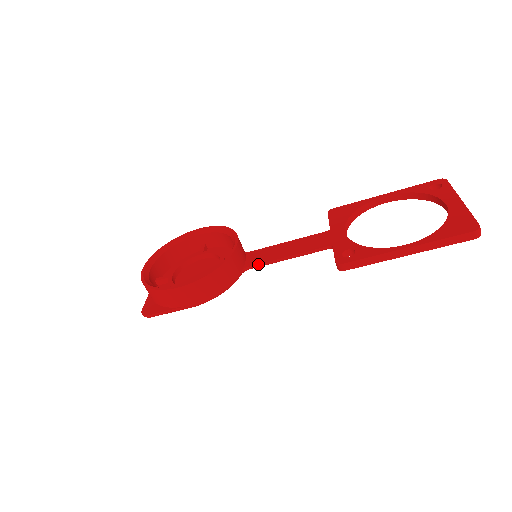
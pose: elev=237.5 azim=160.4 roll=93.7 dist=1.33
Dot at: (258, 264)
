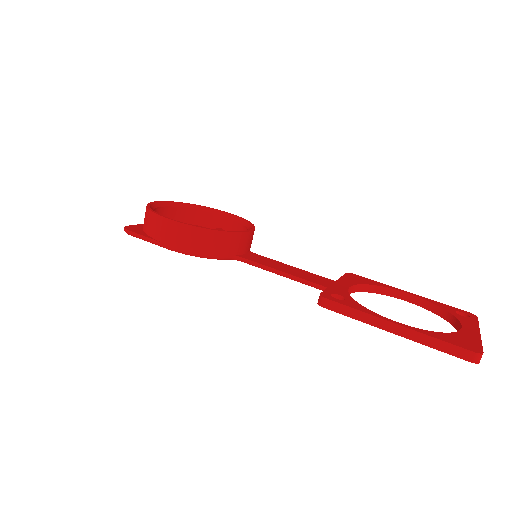
Dot at: (252, 261)
